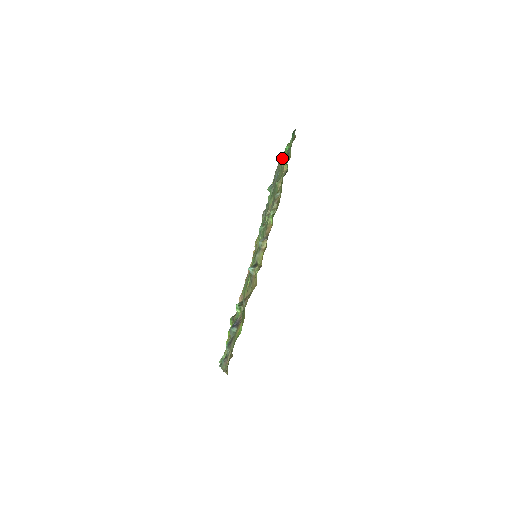
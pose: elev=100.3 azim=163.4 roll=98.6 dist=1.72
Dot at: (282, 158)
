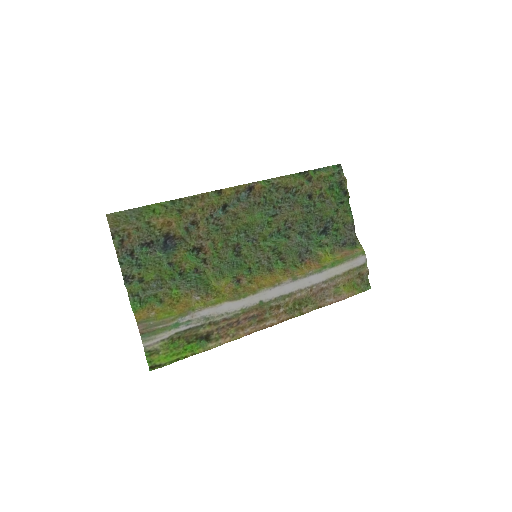
Dot at: (348, 224)
